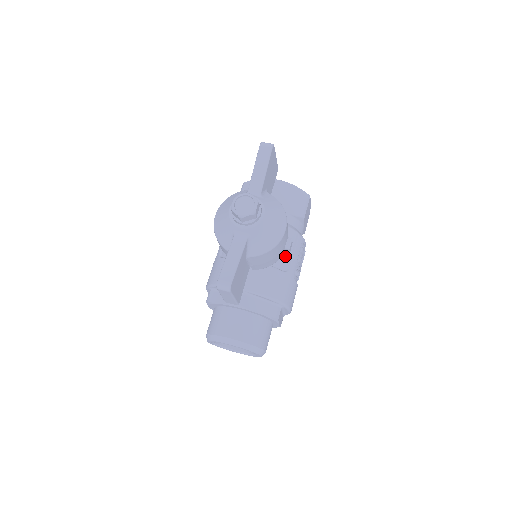
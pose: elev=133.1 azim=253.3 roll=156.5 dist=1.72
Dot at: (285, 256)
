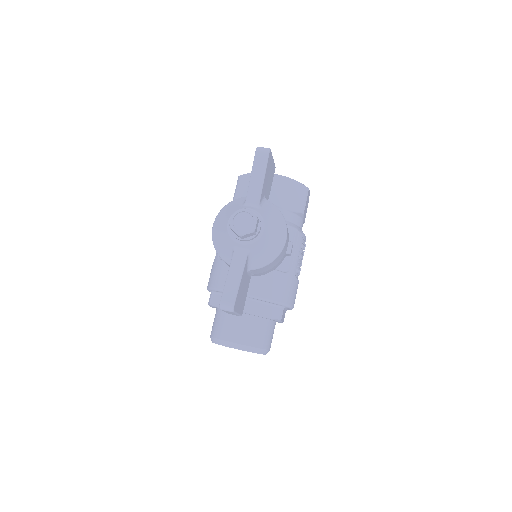
Dot at: (286, 256)
